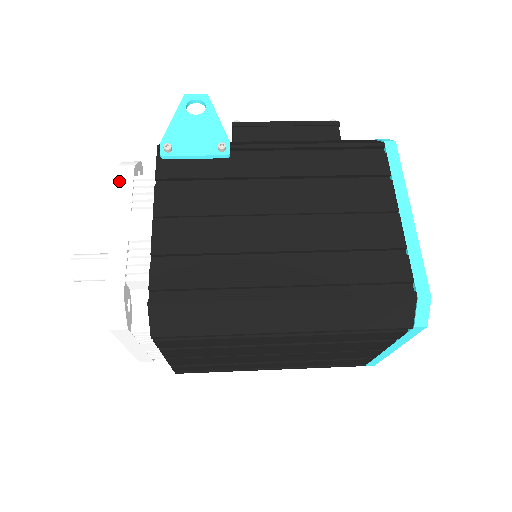
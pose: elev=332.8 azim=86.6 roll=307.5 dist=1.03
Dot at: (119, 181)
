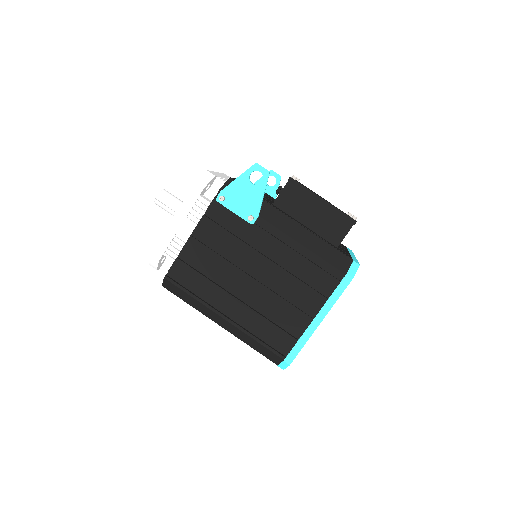
Dot at: (190, 194)
